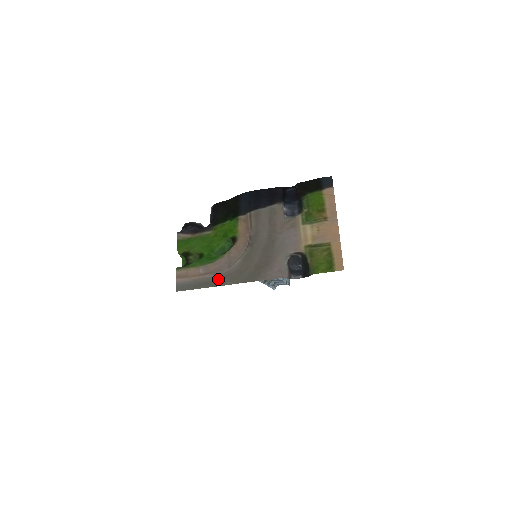
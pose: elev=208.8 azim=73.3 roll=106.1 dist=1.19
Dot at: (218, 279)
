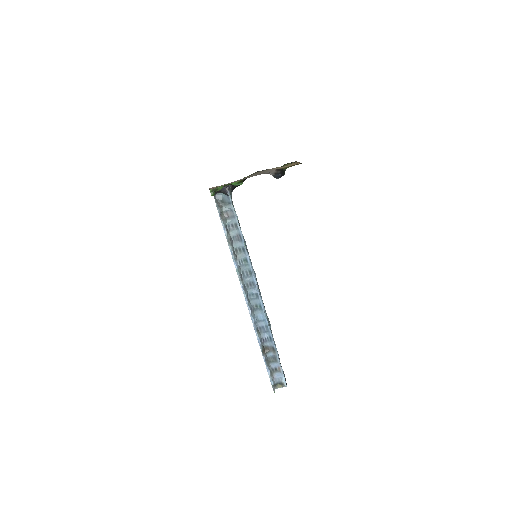
Dot at: (233, 182)
